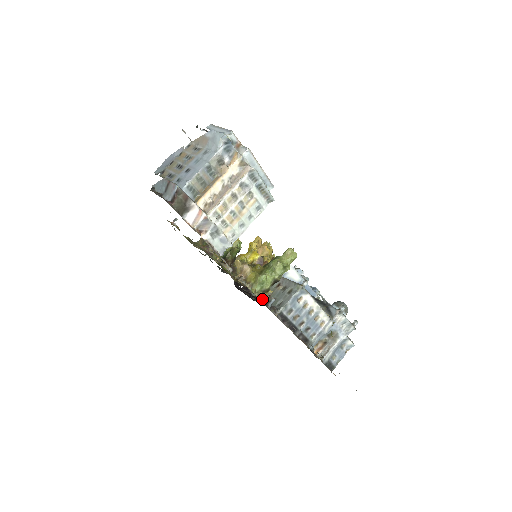
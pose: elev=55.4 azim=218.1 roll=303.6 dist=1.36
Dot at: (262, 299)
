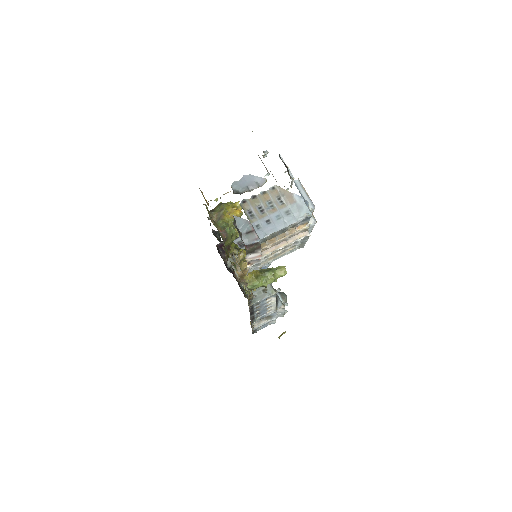
Dot at: occluded
